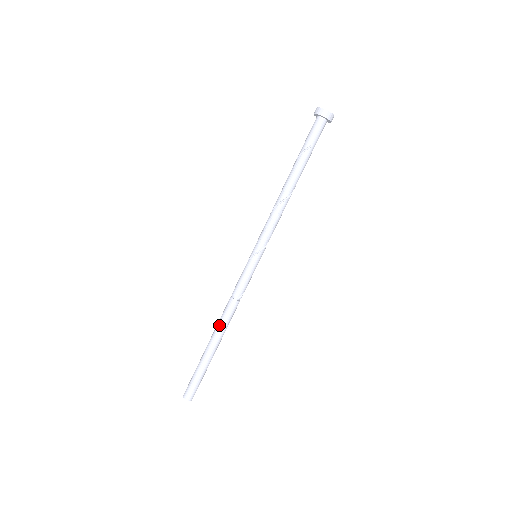
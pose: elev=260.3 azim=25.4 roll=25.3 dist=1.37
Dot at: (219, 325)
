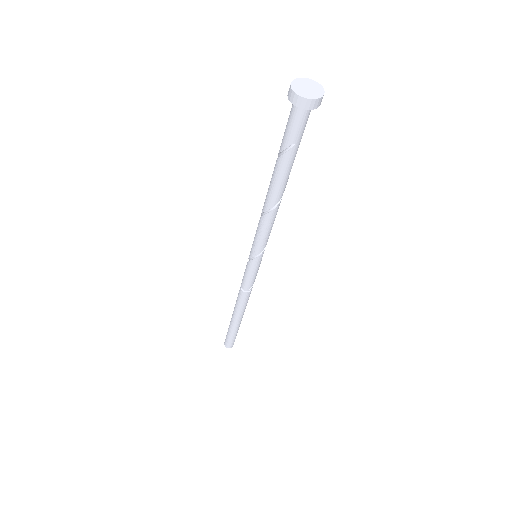
Dot at: (236, 307)
